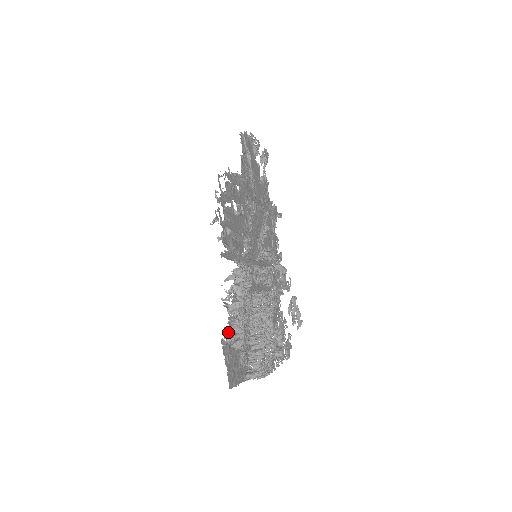
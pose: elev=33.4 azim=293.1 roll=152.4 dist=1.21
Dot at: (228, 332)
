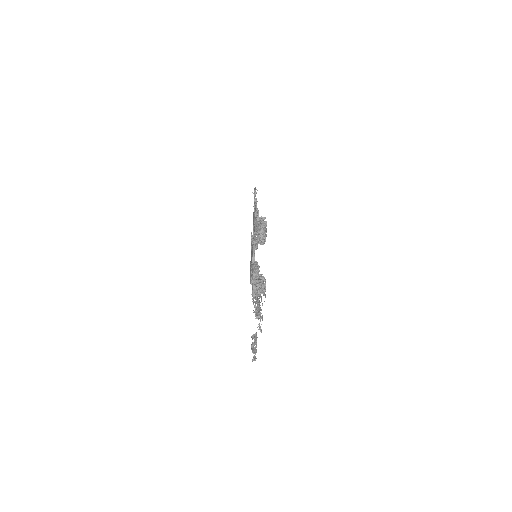
Dot at: occluded
